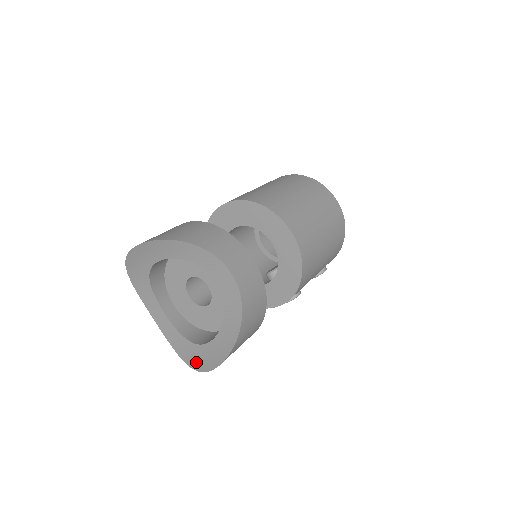
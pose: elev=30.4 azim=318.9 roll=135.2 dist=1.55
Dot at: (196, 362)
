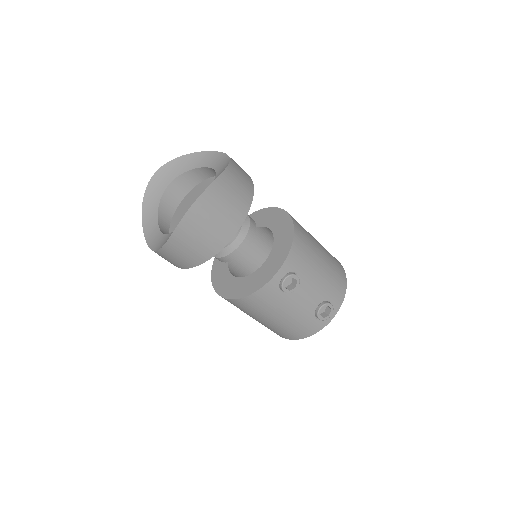
Dot at: occluded
